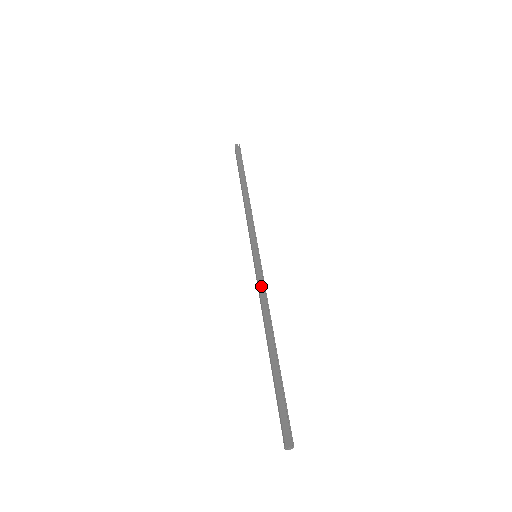
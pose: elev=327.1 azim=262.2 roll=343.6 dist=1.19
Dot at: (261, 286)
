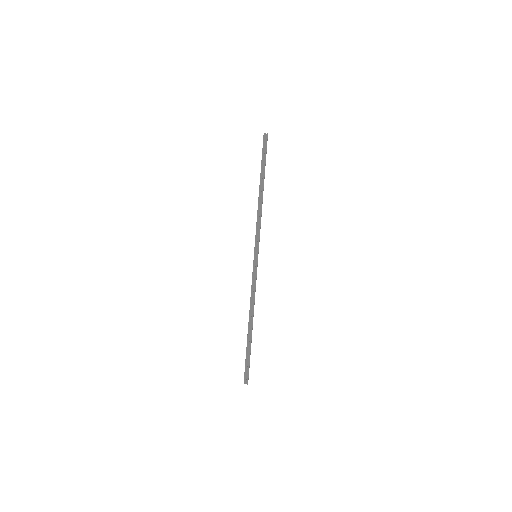
Dot at: (253, 283)
